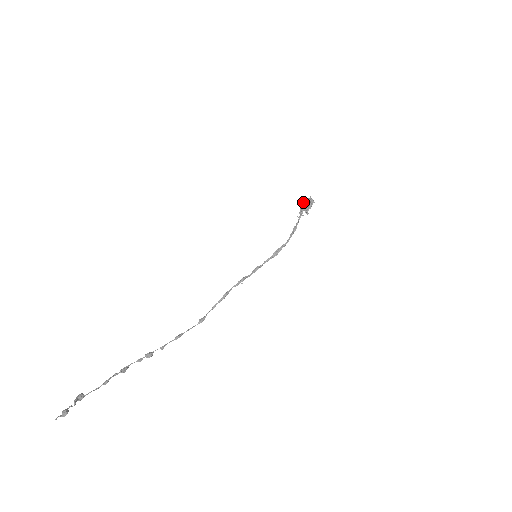
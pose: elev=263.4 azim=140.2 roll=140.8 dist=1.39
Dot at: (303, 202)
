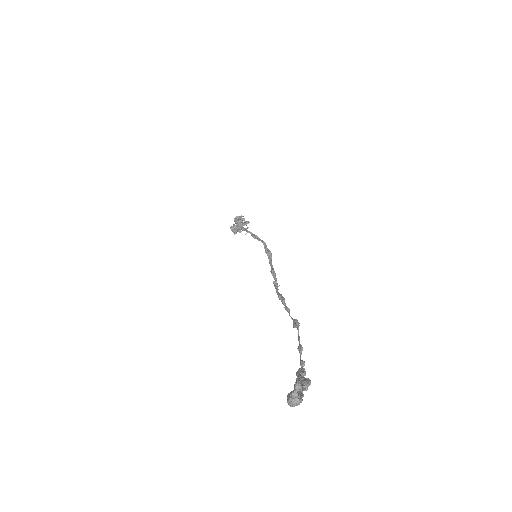
Dot at: (235, 227)
